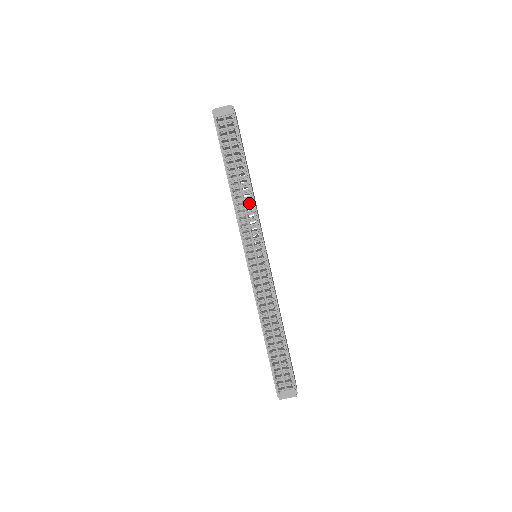
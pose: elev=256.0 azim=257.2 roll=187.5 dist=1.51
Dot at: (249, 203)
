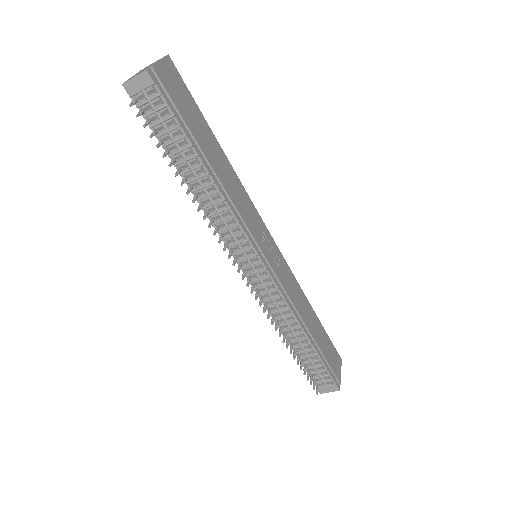
Dot at: (223, 207)
